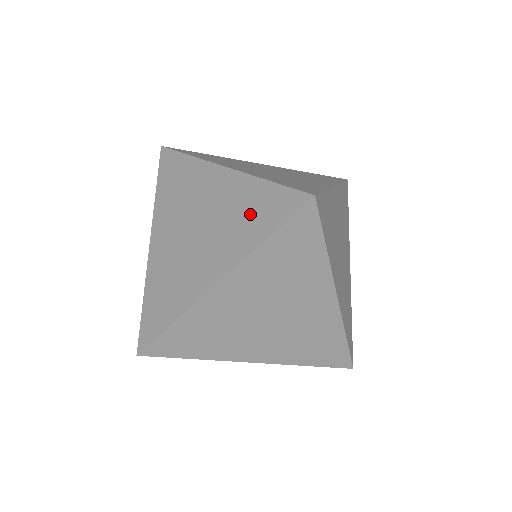
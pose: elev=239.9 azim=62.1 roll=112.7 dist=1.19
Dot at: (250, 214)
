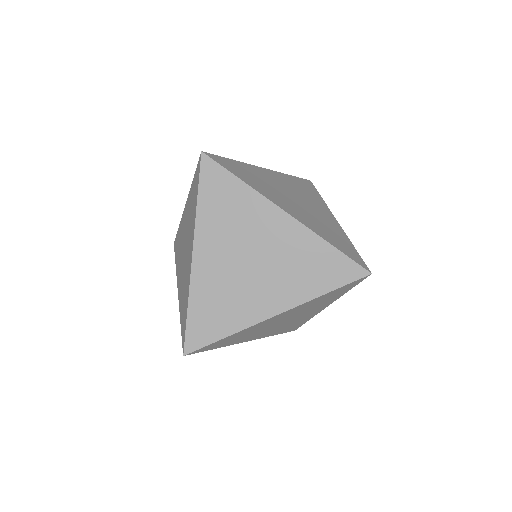
Dot at: (192, 203)
